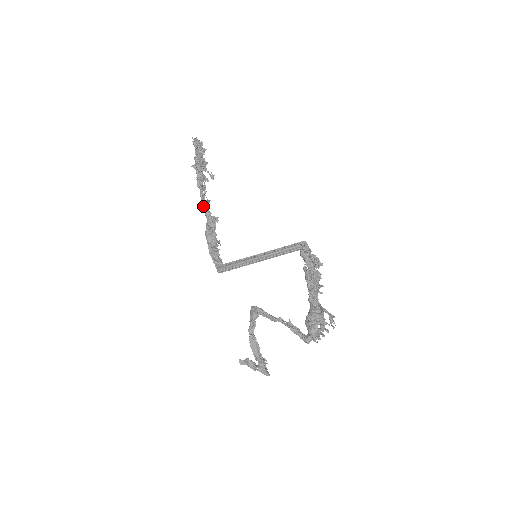
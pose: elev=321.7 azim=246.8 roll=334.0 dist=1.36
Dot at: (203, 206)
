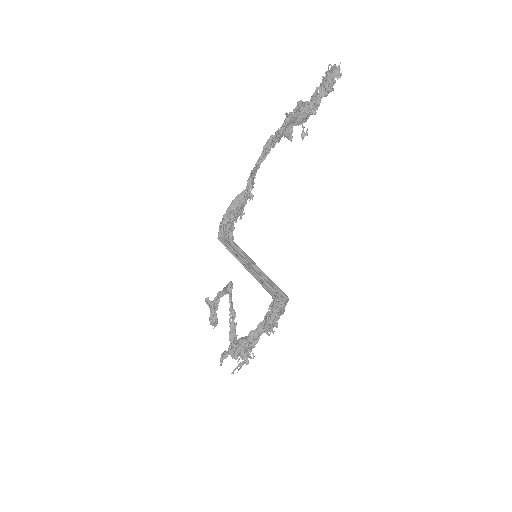
Dot at: (251, 173)
